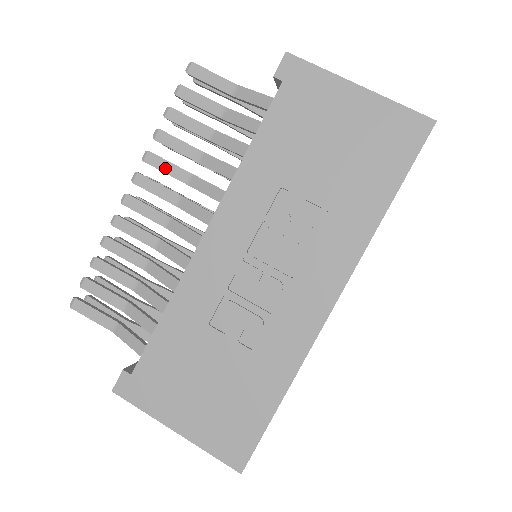
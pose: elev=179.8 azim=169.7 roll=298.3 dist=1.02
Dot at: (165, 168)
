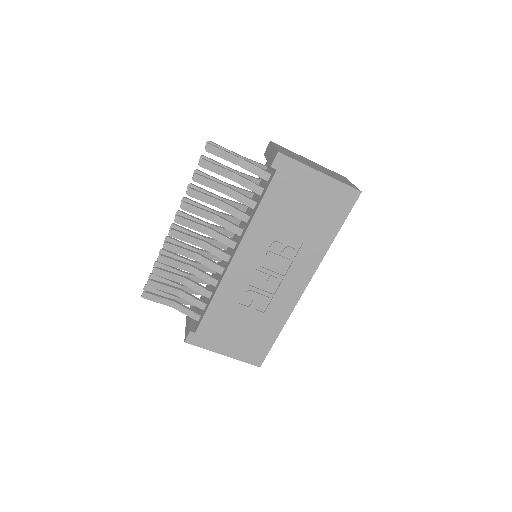
Dot at: (197, 212)
